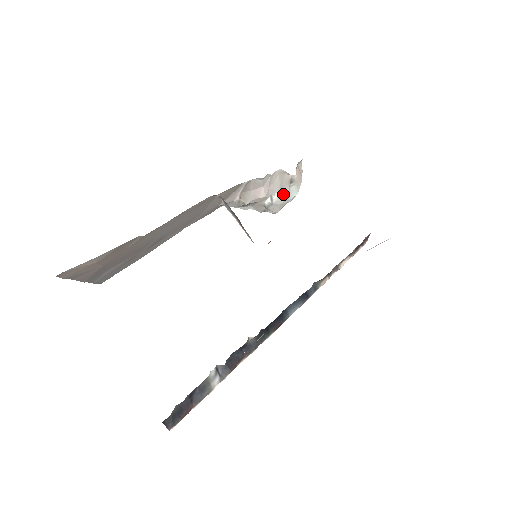
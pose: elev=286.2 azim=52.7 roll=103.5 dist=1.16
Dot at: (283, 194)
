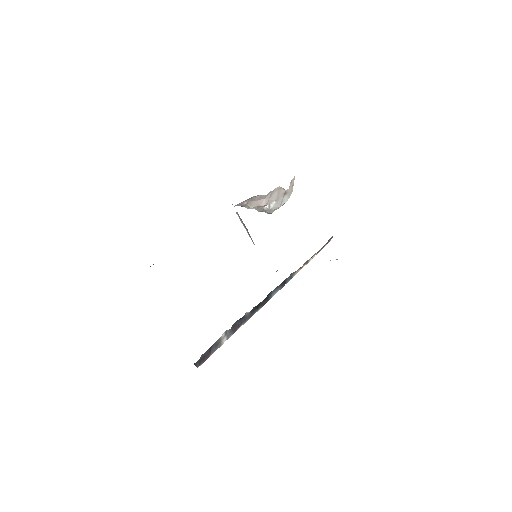
Dot at: (278, 203)
